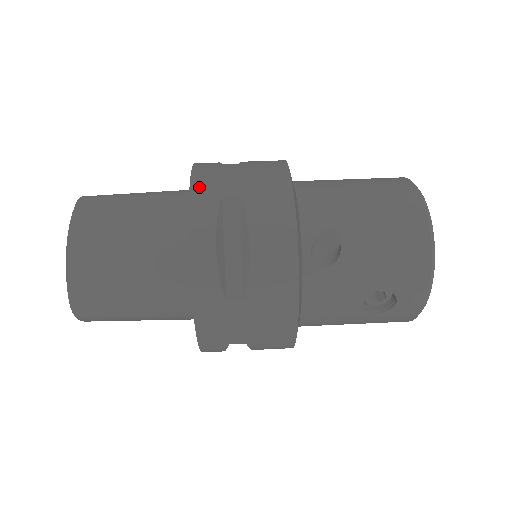
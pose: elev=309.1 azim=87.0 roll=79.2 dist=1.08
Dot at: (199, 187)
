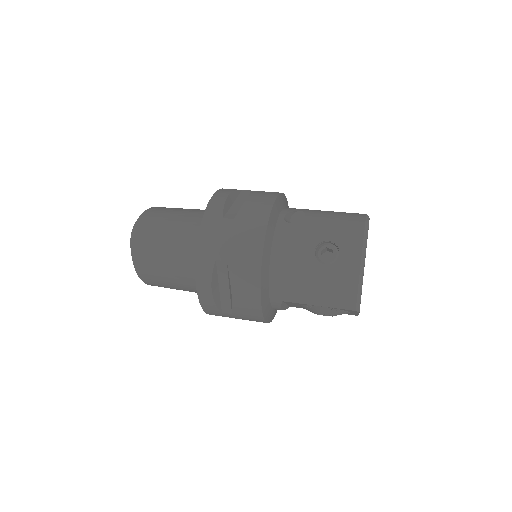
Dot at: occluded
